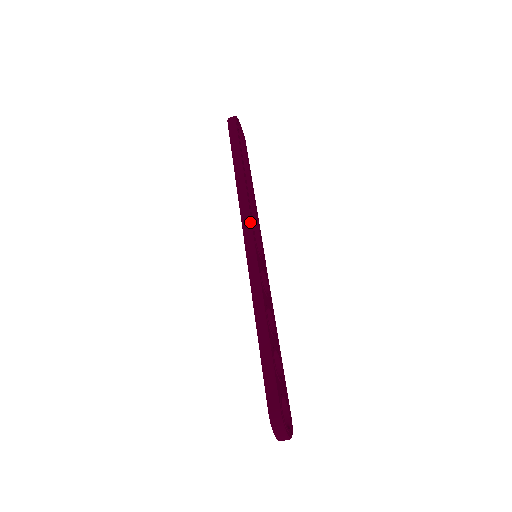
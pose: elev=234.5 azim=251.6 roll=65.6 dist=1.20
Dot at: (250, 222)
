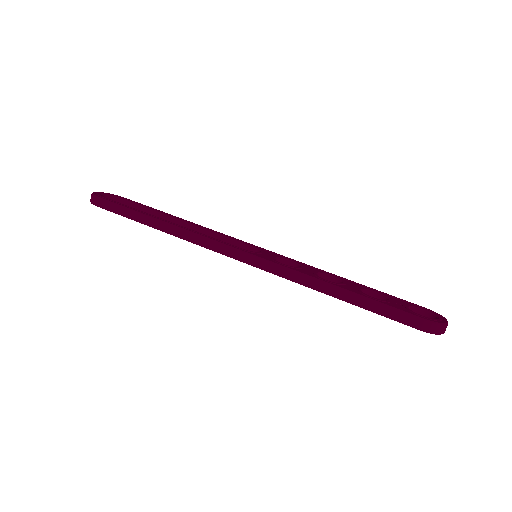
Dot at: (222, 245)
